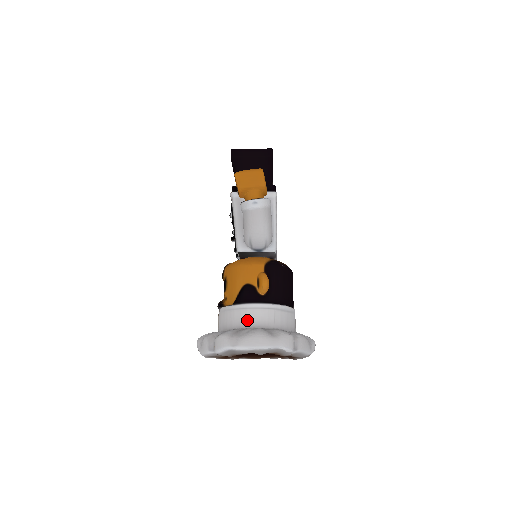
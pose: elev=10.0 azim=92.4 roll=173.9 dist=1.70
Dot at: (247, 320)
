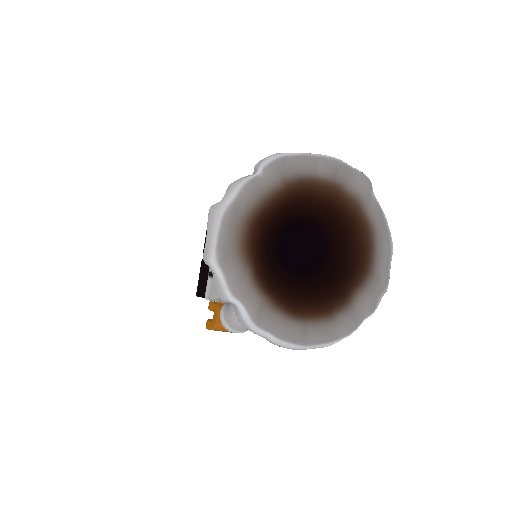
Dot at: occluded
